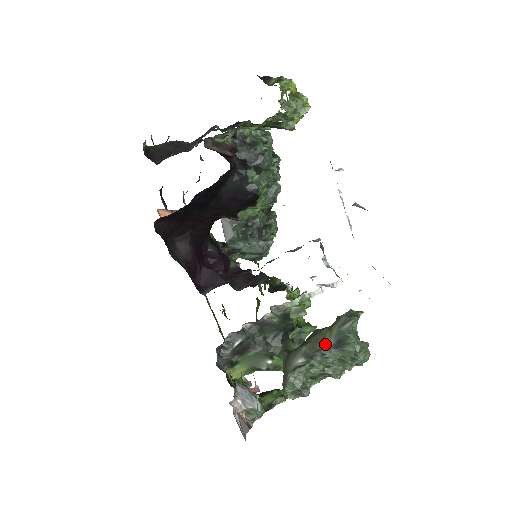
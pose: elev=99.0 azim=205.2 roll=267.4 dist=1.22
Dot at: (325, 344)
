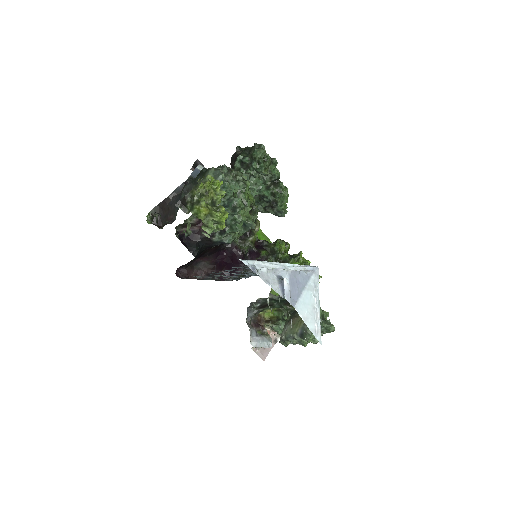
Dot at: (296, 331)
